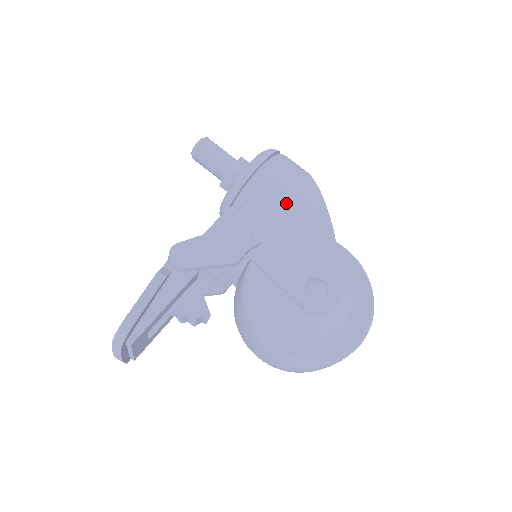
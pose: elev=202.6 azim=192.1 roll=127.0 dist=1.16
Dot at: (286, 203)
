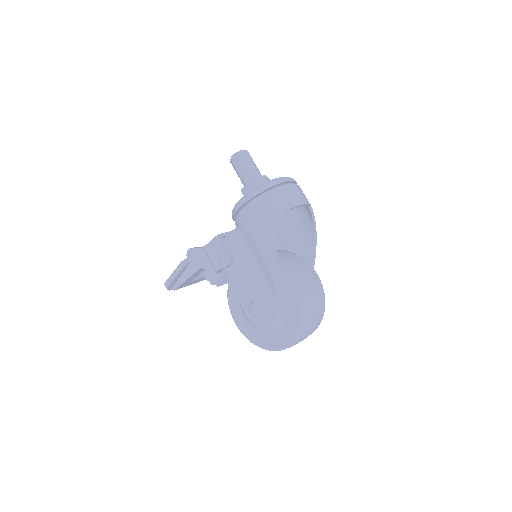
Dot at: (251, 243)
